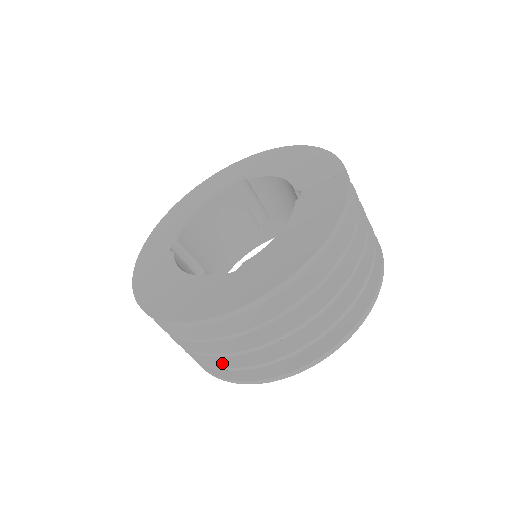
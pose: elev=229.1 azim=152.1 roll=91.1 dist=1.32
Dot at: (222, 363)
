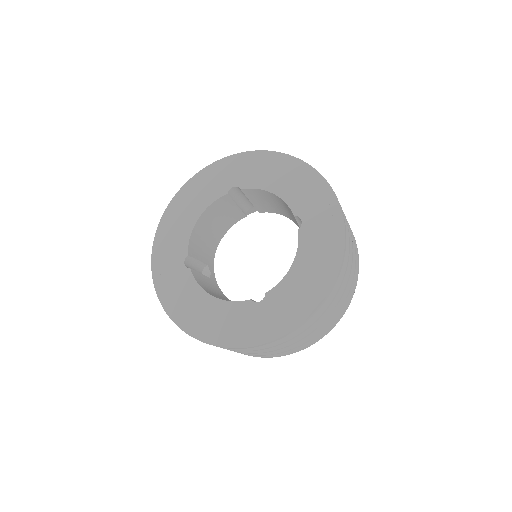
Dot at: occluded
